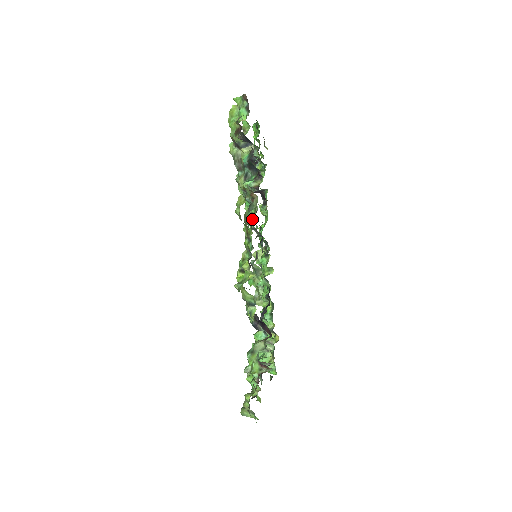
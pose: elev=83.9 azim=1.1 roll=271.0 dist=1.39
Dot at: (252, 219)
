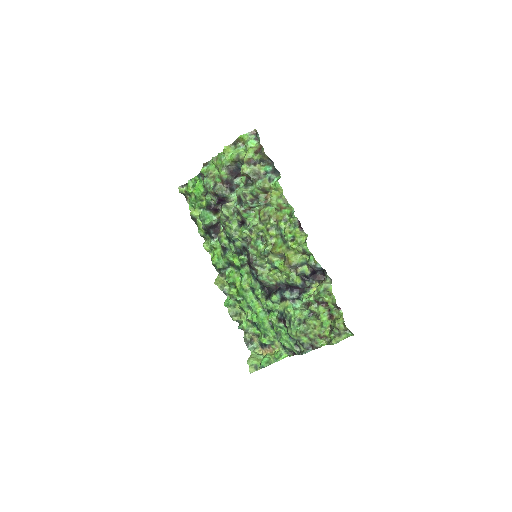
Dot at: (252, 225)
